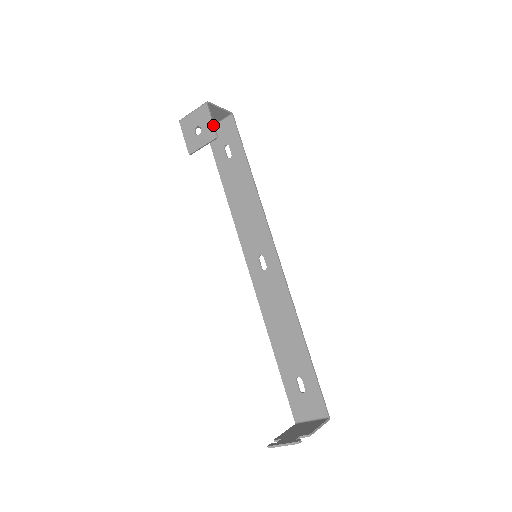
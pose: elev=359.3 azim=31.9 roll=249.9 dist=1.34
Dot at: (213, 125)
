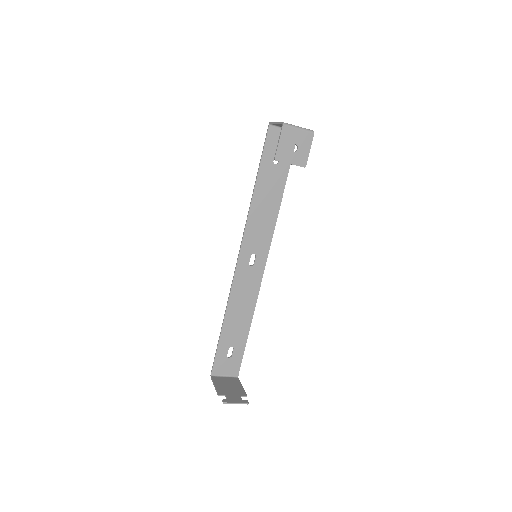
Dot at: occluded
